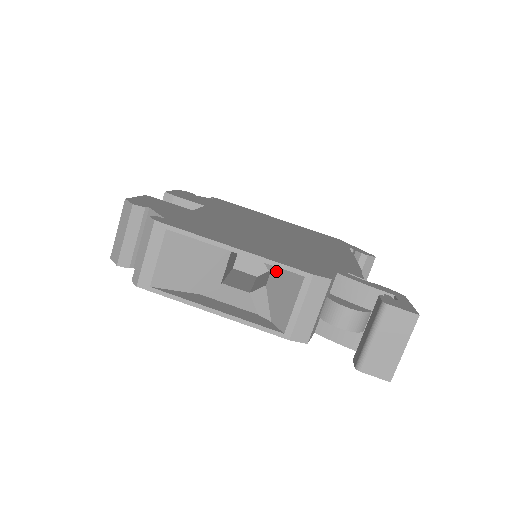
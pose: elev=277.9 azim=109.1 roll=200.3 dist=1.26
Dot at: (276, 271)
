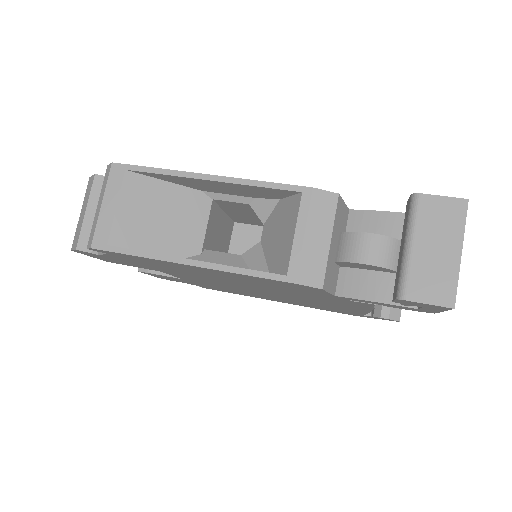
Dot at: (270, 216)
